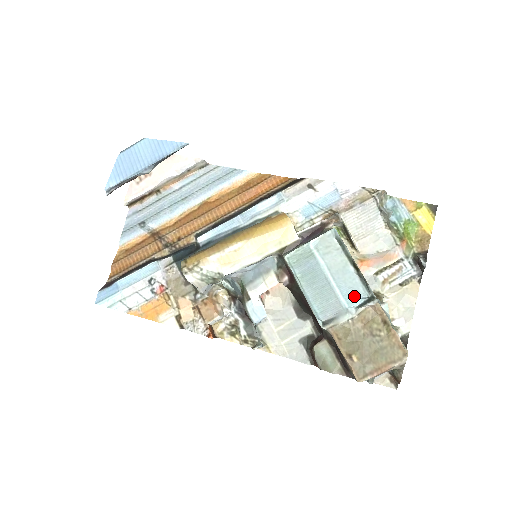
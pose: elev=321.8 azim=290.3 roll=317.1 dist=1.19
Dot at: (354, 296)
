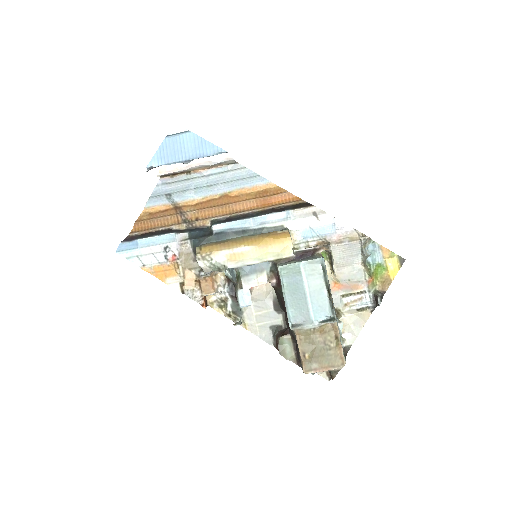
Dot at: (321, 313)
